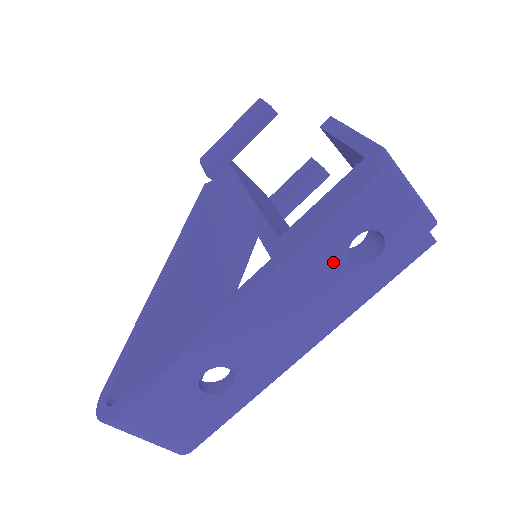
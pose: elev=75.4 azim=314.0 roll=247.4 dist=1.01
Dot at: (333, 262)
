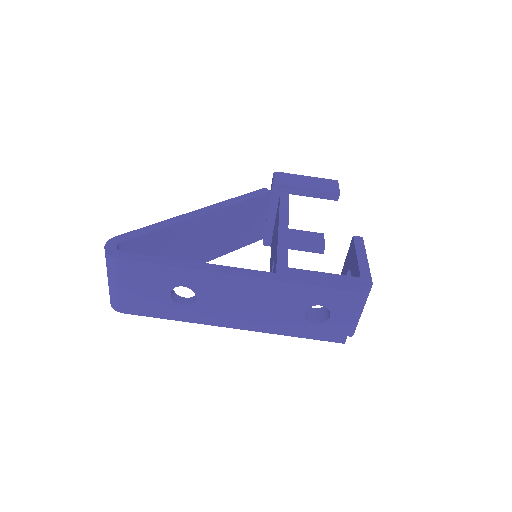
Dot at: (298, 304)
